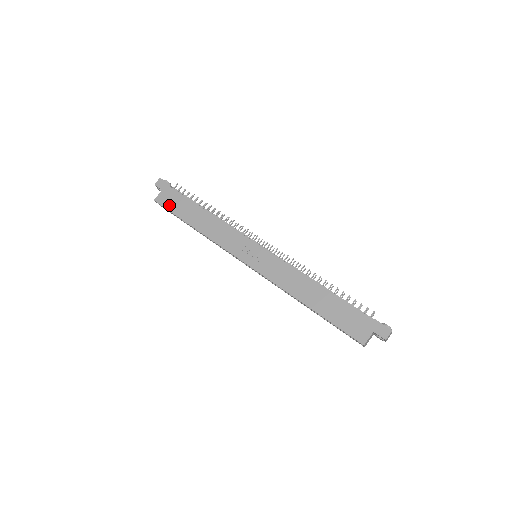
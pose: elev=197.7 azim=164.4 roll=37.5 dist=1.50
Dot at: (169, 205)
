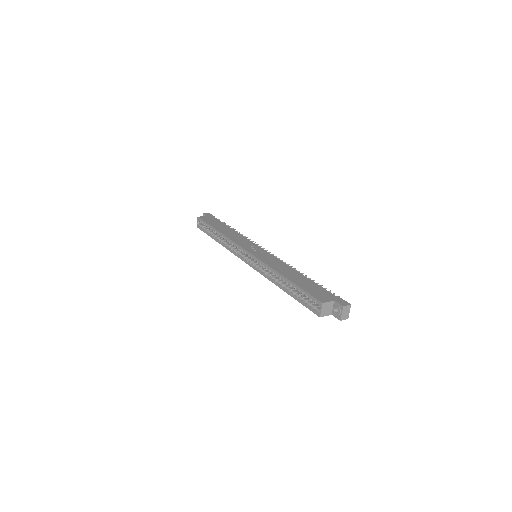
Dot at: (207, 221)
